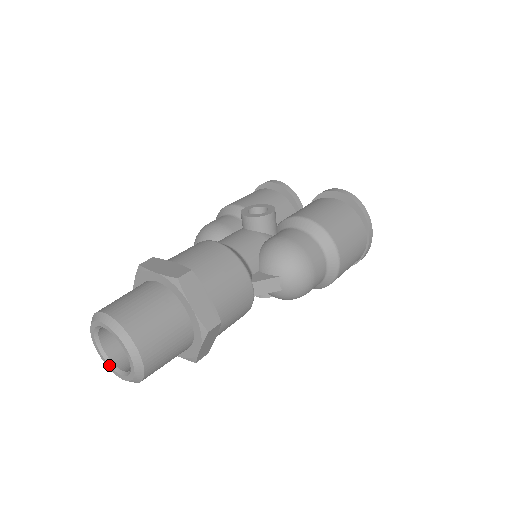
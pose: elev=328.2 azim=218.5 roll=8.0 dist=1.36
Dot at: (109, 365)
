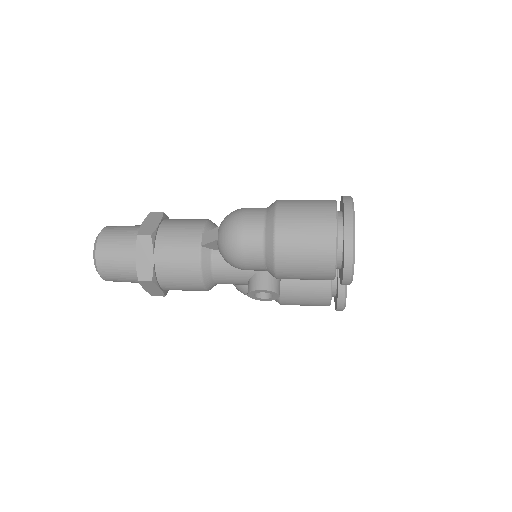
Dot at: occluded
